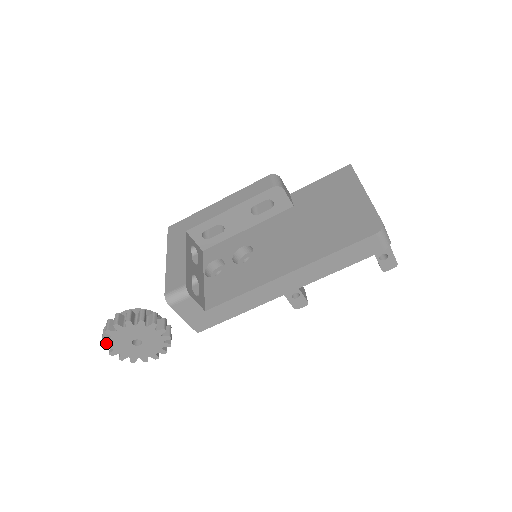
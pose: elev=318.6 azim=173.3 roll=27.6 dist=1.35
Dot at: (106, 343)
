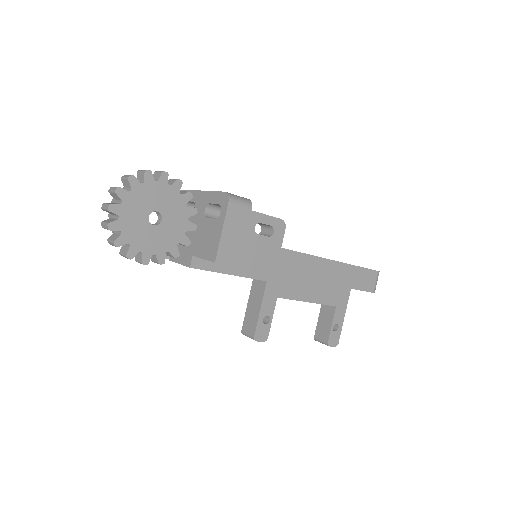
Dot at: (122, 188)
